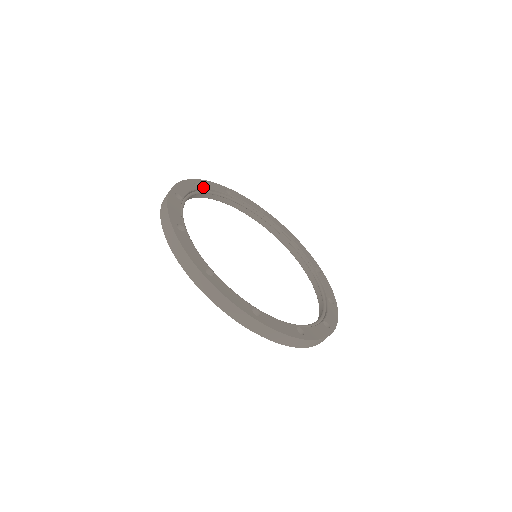
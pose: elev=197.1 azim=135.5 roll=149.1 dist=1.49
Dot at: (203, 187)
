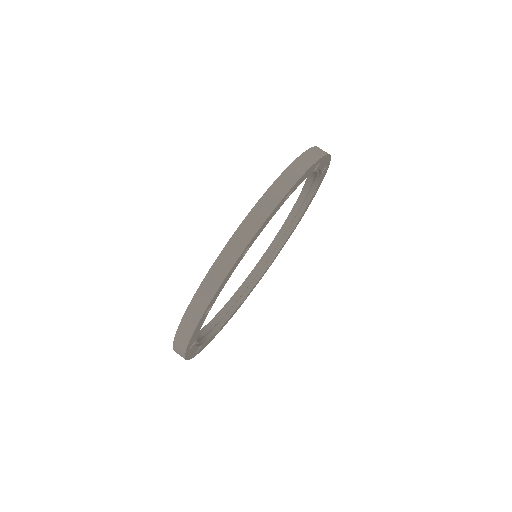
Dot at: occluded
